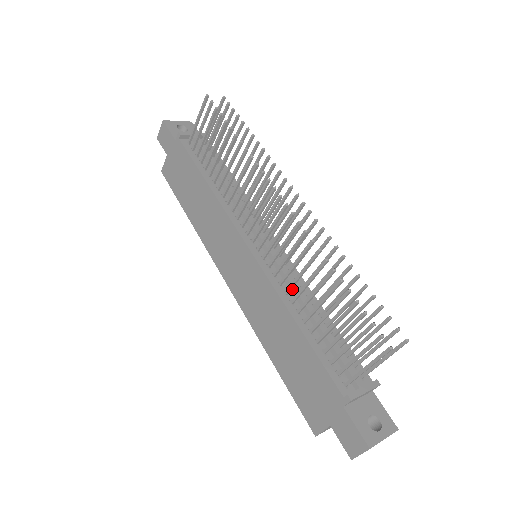
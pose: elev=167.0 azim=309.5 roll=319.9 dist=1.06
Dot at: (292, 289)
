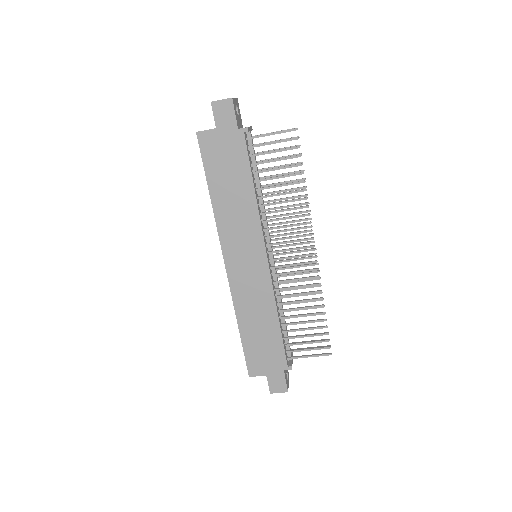
Dot at: (278, 294)
